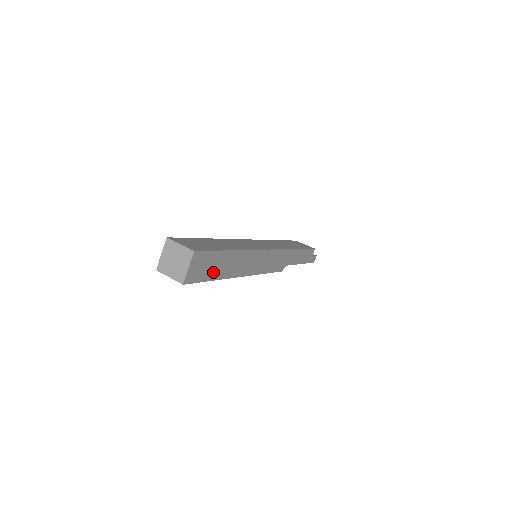
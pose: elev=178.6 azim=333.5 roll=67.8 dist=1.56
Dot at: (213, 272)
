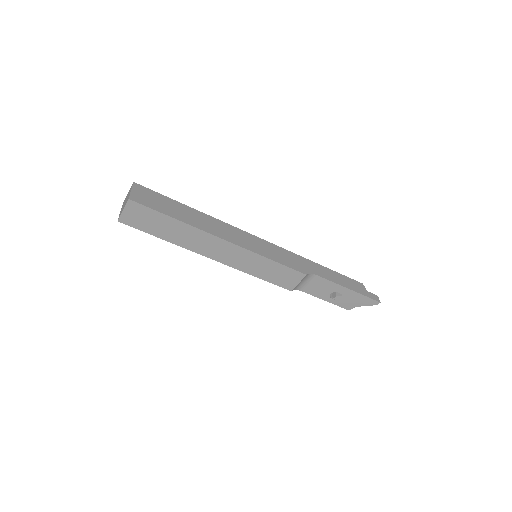
Dot at: (171, 212)
